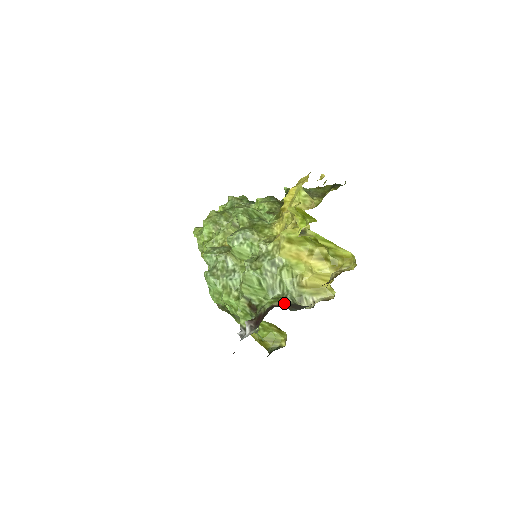
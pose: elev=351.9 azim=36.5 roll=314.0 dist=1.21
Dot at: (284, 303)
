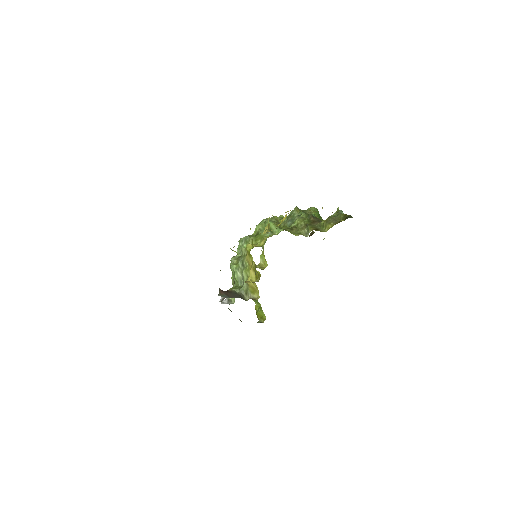
Dot at: (234, 291)
